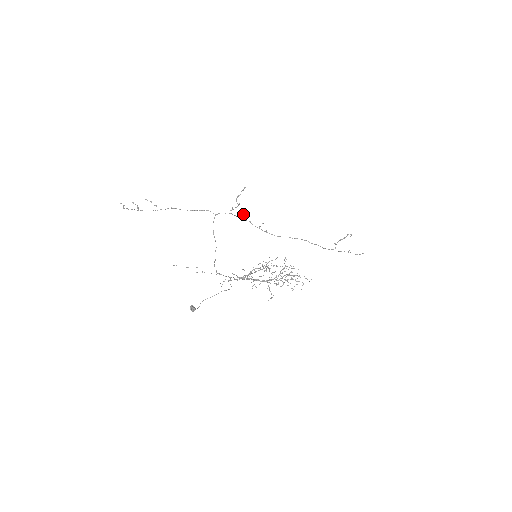
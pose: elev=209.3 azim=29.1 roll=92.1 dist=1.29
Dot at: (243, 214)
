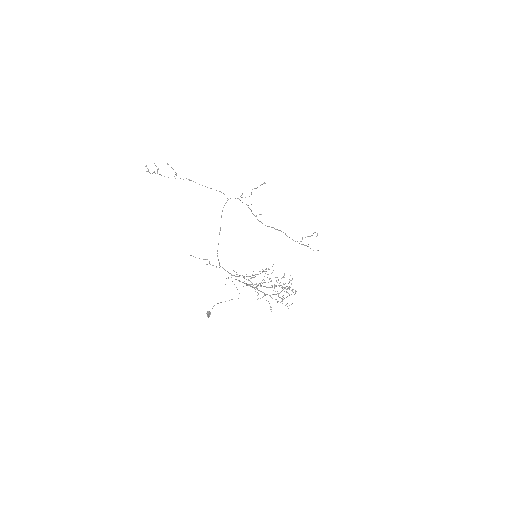
Dot at: (251, 204)
